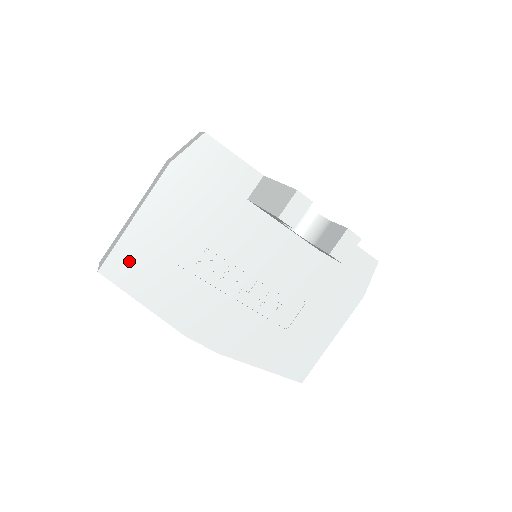
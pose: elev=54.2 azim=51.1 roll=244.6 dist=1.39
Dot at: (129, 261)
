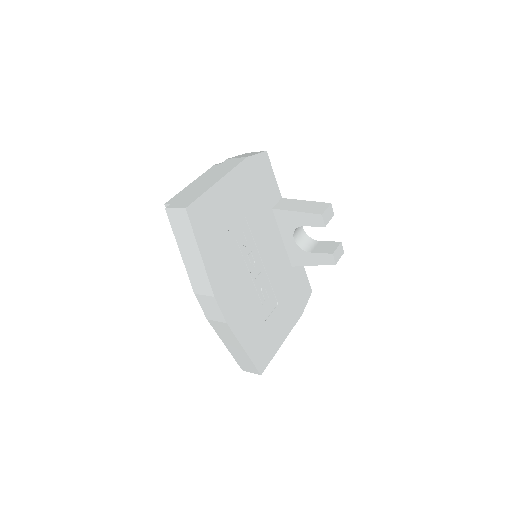
Dot at: (205, 212)
